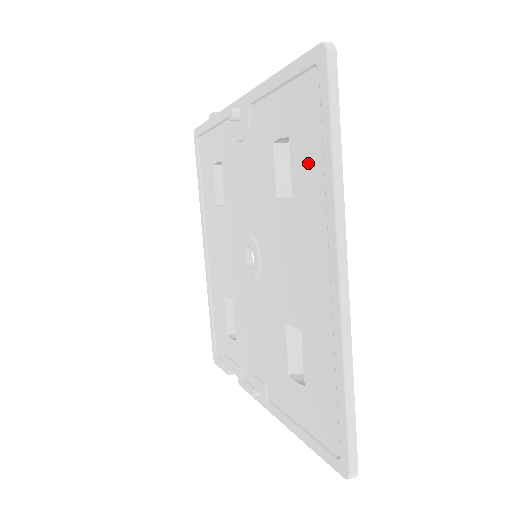
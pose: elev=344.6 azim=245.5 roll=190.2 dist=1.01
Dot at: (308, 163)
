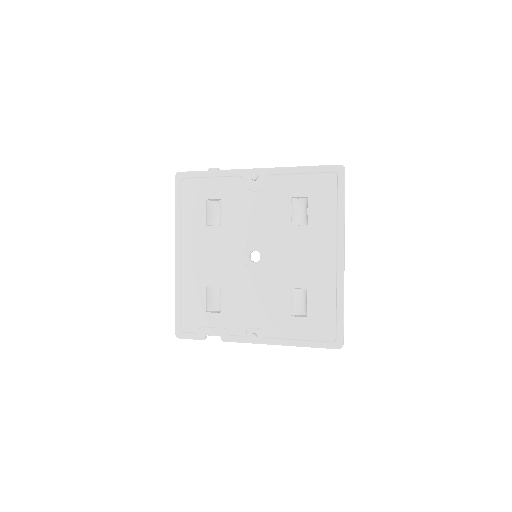
Dot at: (324, 211)
